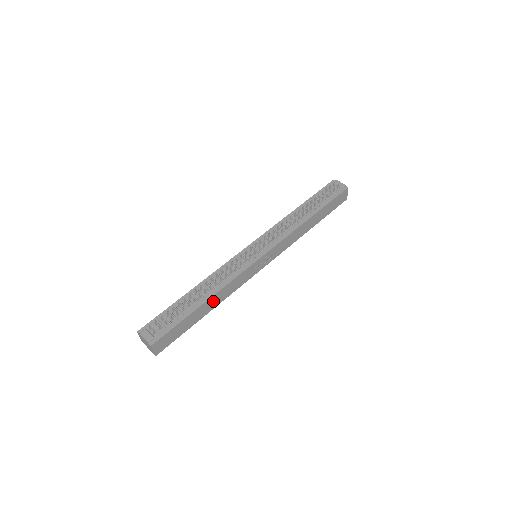
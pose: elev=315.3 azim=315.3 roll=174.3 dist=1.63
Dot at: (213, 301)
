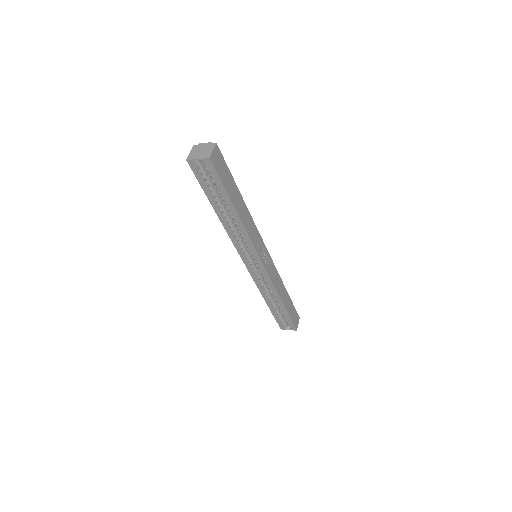
Dot at: (243, 210)
